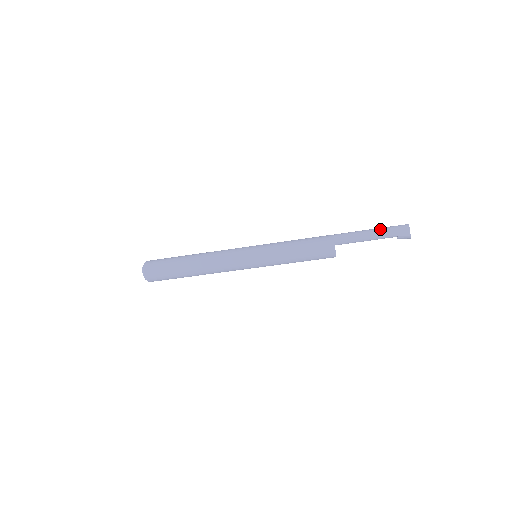
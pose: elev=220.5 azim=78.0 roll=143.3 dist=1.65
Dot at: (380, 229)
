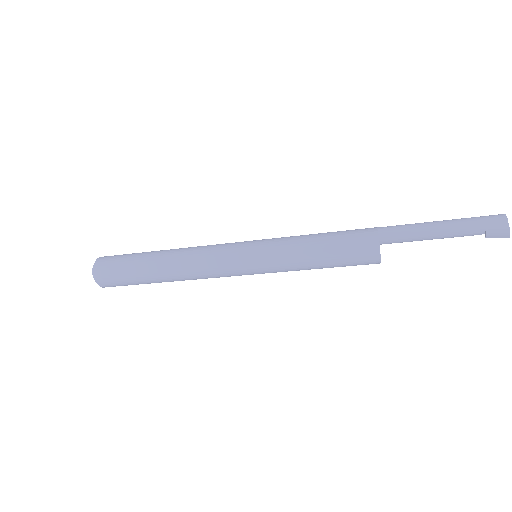
Dot at: (455, 219)
